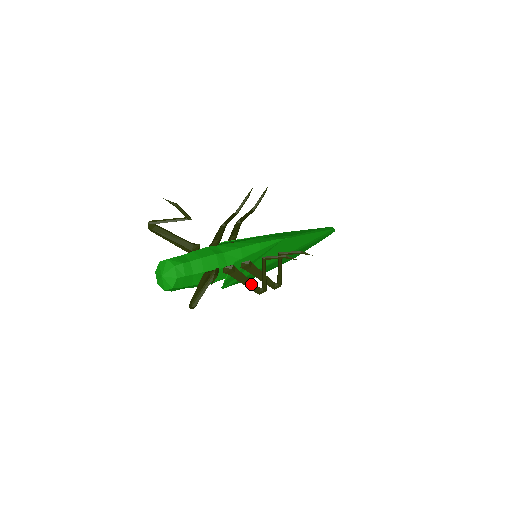
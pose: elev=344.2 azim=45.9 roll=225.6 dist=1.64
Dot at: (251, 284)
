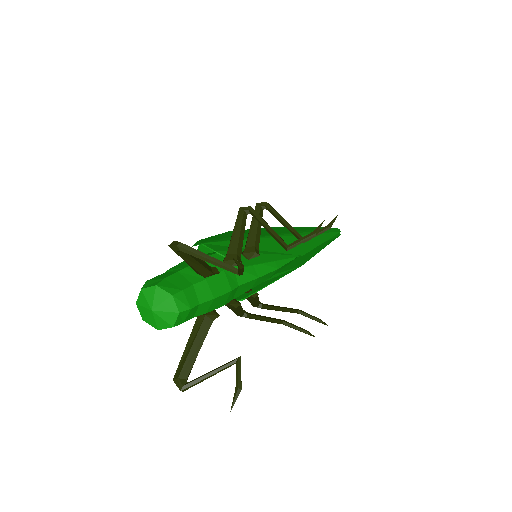
Dot at: (240, 312)
